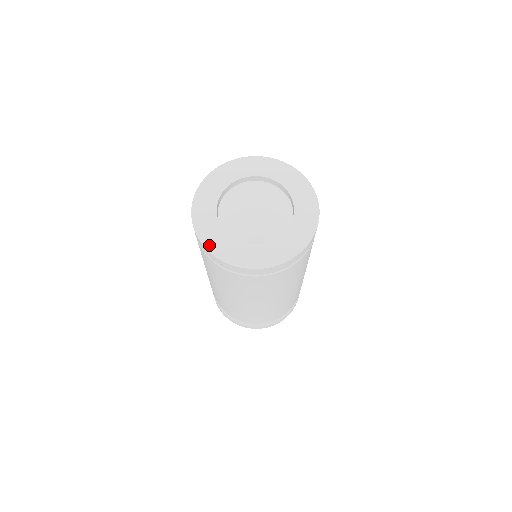
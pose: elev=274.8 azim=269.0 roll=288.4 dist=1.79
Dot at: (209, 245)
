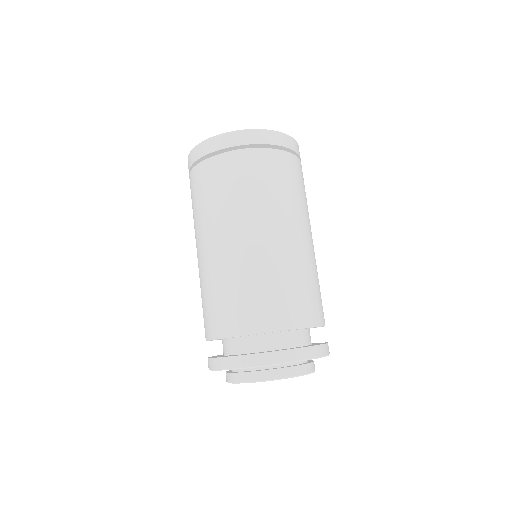
Dot at: occluded
